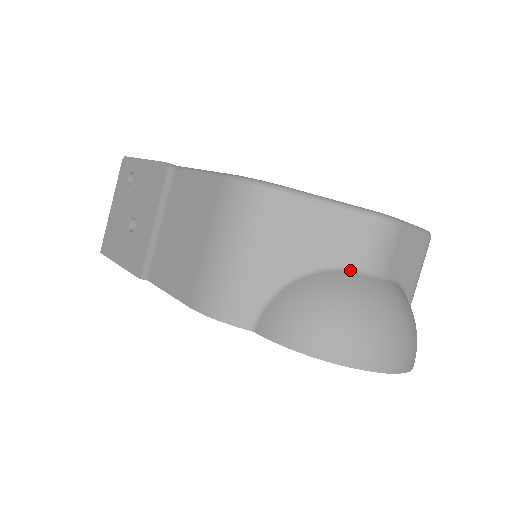
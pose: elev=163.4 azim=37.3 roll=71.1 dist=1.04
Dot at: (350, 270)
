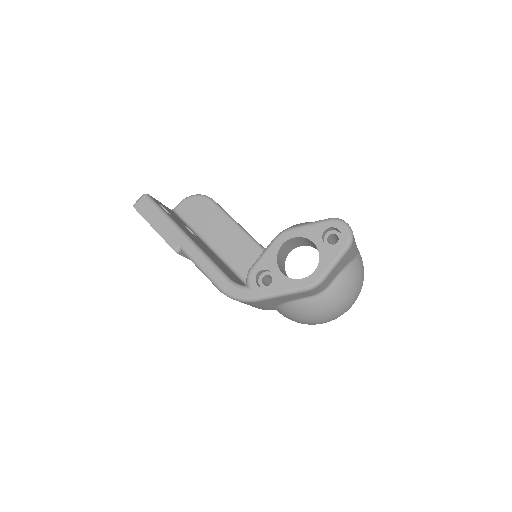
Dot at: (306, 298)
